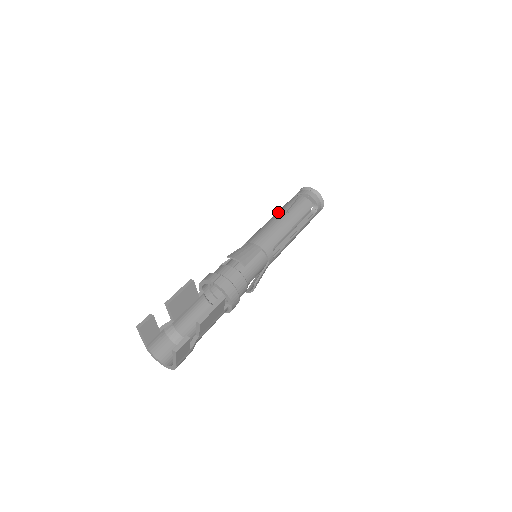
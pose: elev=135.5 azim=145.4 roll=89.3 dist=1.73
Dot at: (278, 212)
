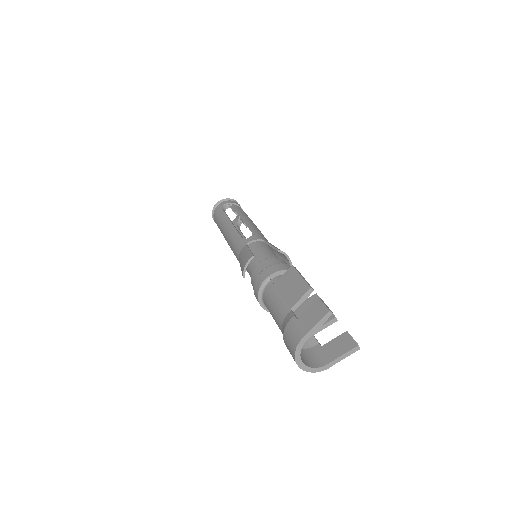
Dot at: (244, 216)
